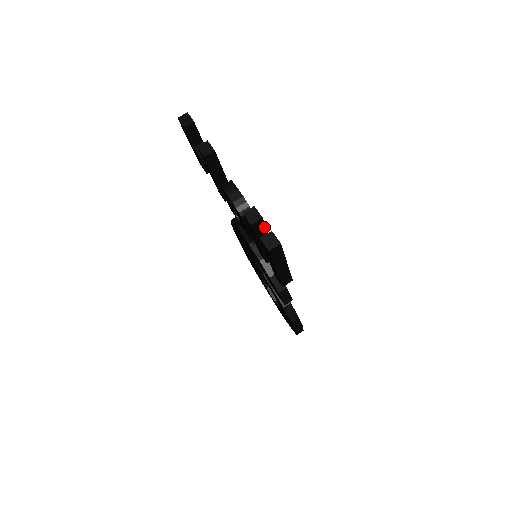
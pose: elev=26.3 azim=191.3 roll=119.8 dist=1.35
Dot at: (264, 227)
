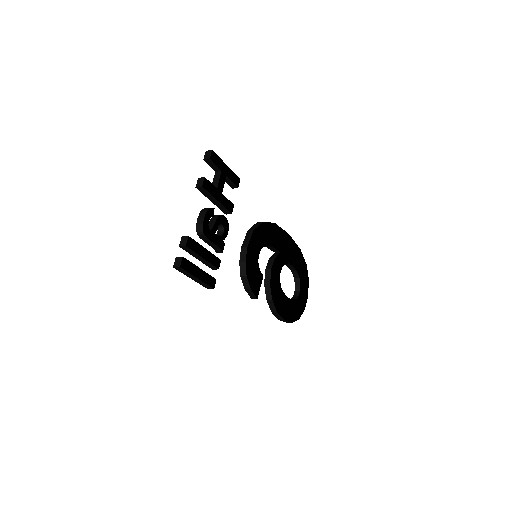
Dot at: occluded
